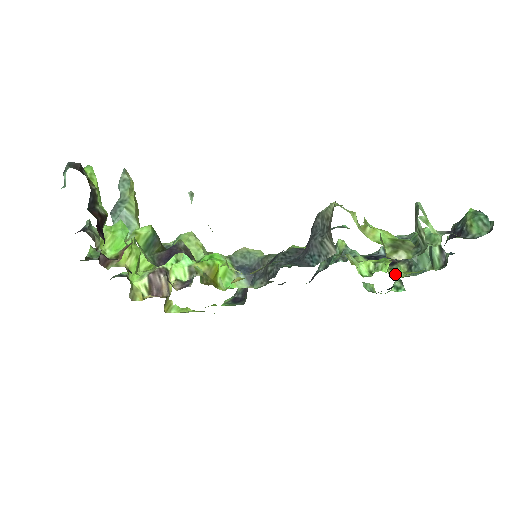
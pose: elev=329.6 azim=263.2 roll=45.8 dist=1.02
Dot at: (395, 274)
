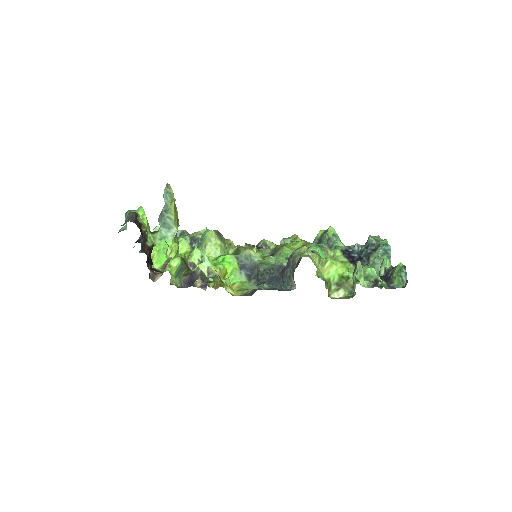
Dot at: occluded
